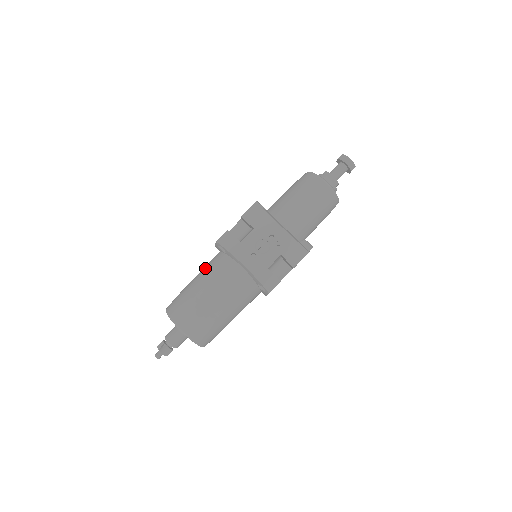
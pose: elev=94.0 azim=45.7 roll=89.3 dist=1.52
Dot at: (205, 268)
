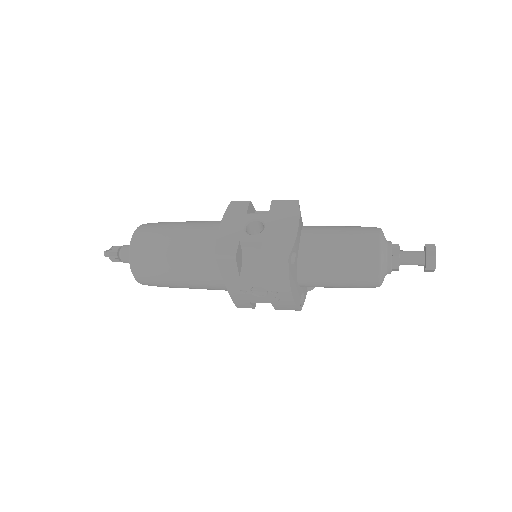
Dot at: (192, 246)
